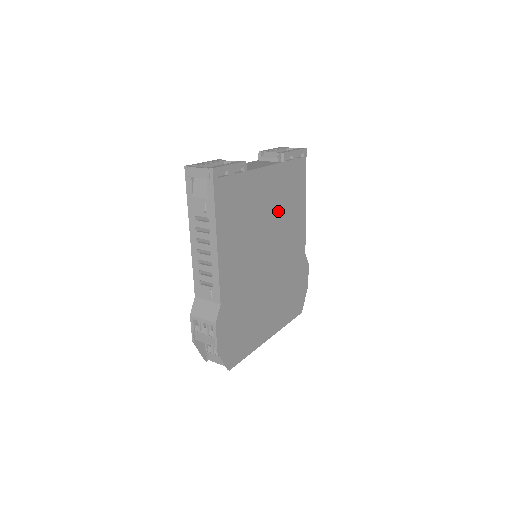
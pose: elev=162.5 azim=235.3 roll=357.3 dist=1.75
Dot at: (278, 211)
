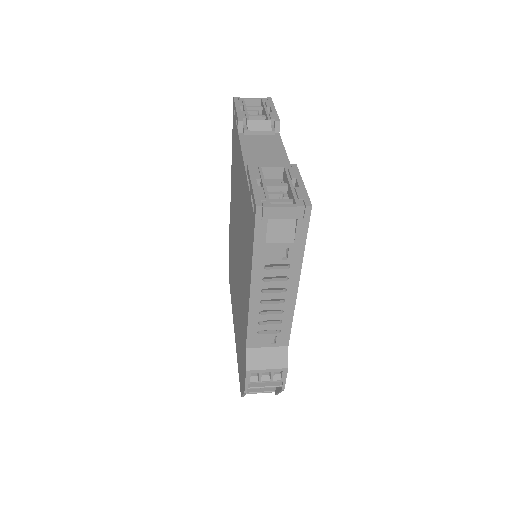
Dot at: occluded
